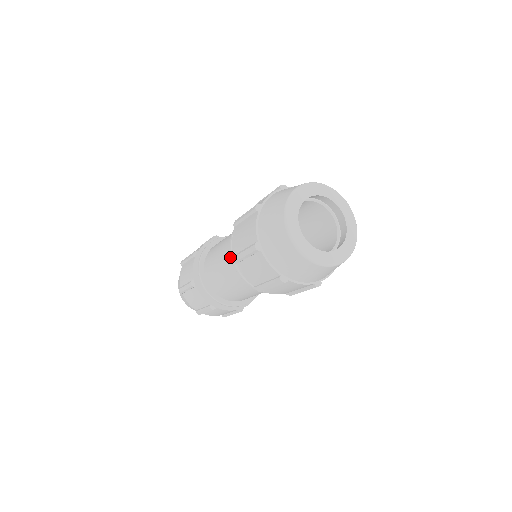
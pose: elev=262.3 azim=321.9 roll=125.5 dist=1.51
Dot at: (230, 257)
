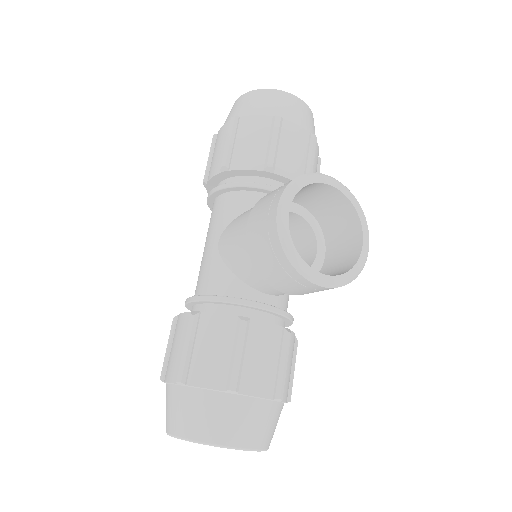
Dot at: occluded
